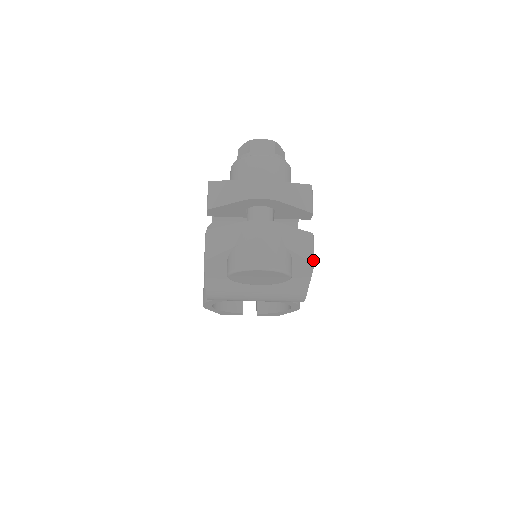
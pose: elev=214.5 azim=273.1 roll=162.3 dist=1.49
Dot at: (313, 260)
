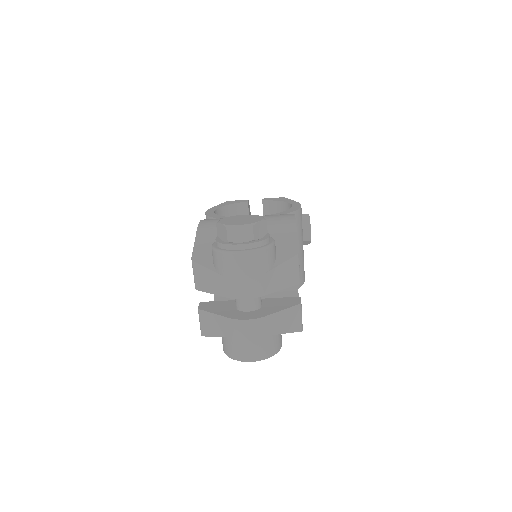
Dot at: (301, 328)
